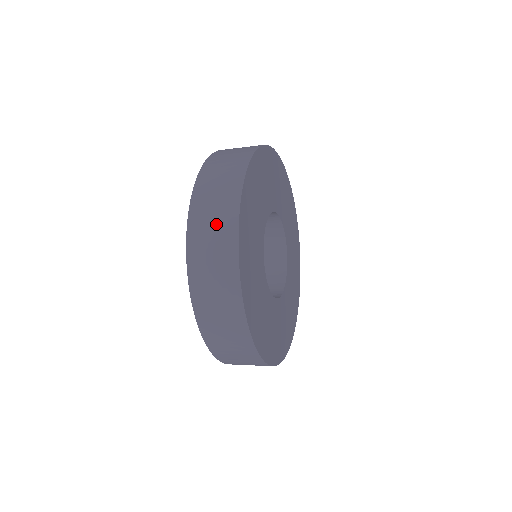
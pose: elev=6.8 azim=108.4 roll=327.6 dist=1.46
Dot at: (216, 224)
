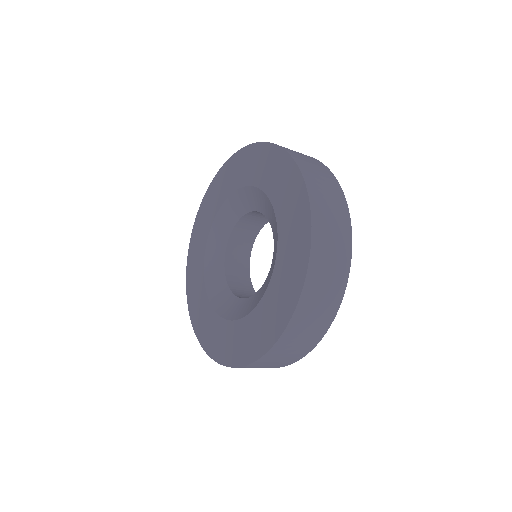
Dot at: (330, 283)
